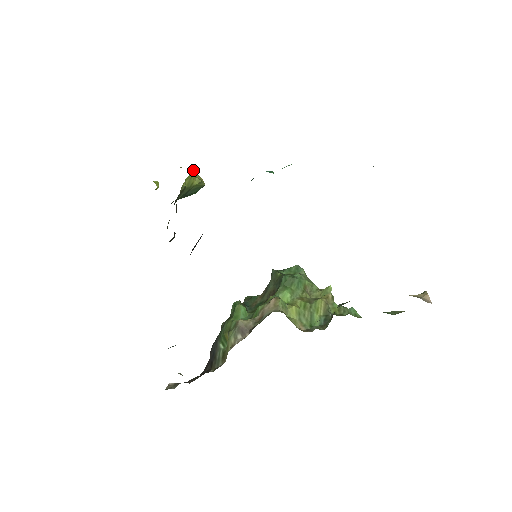
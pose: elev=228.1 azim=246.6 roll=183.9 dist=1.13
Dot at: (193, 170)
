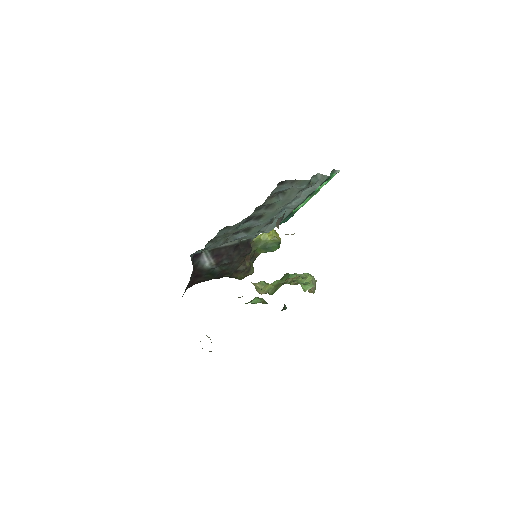
Dot at: occluded
